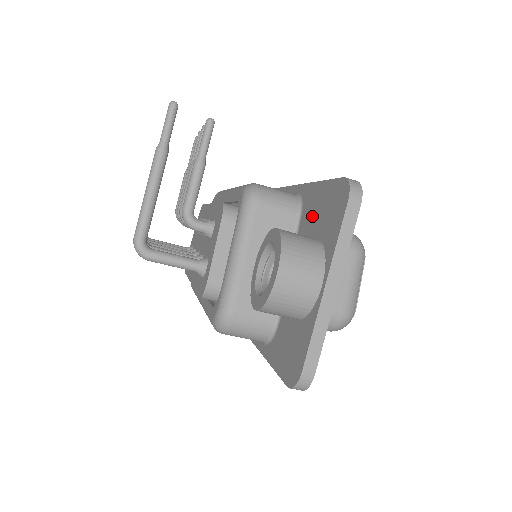
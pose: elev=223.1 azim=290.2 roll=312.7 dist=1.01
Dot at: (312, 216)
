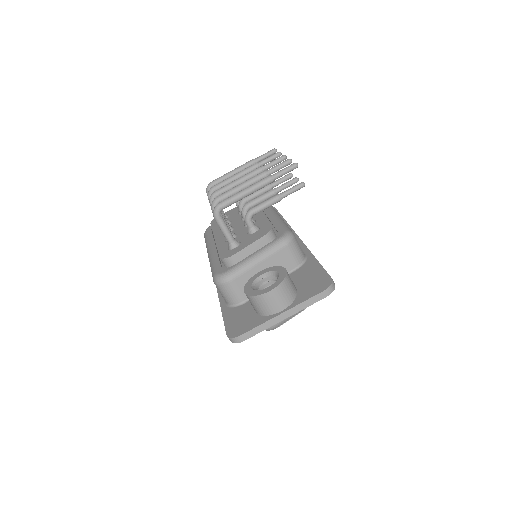
Dot at: (303, 276)
